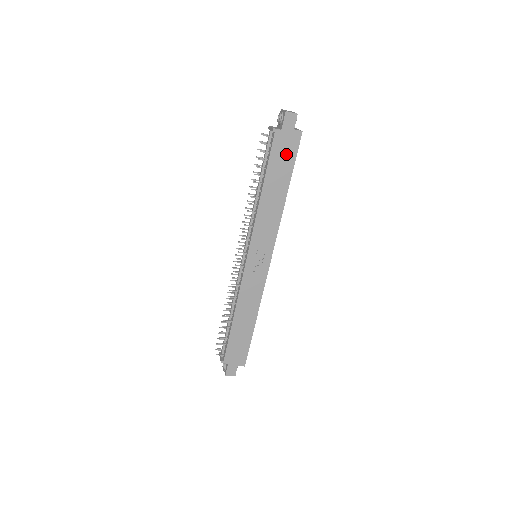
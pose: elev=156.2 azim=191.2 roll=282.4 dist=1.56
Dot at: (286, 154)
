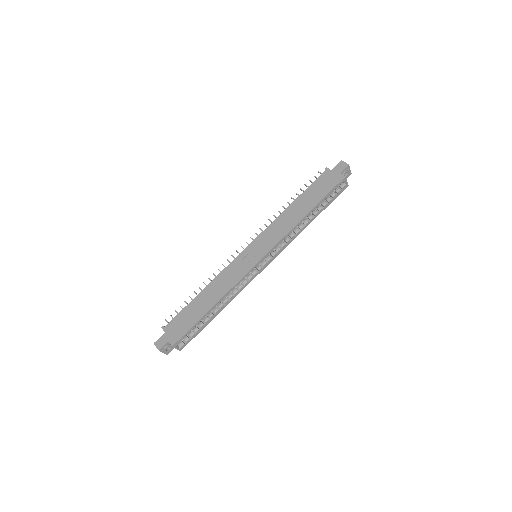
Dot at: (325, 186)
